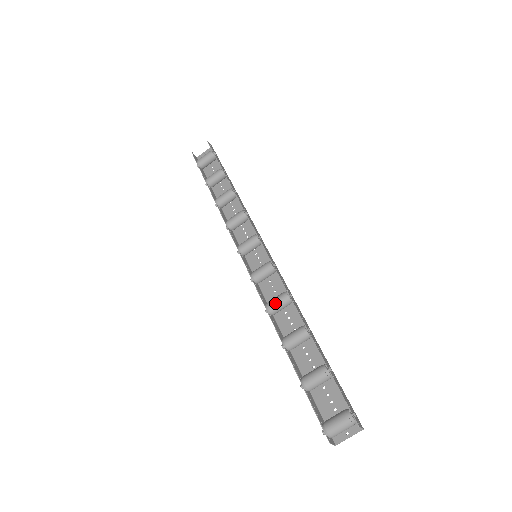
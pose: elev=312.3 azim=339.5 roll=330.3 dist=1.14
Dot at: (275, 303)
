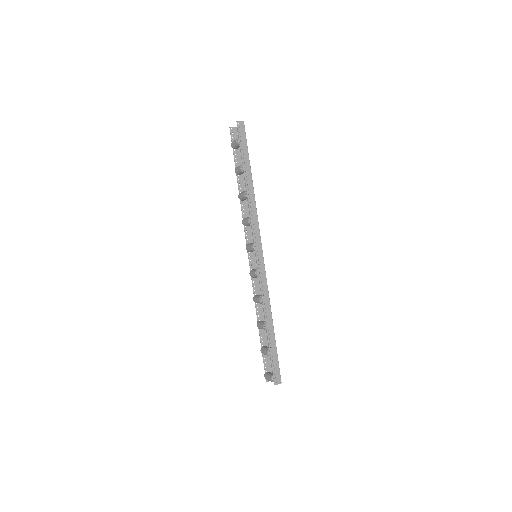
Dot at: (256, 301)
